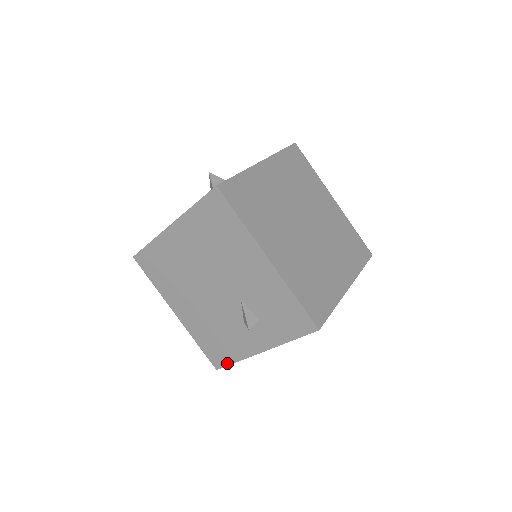
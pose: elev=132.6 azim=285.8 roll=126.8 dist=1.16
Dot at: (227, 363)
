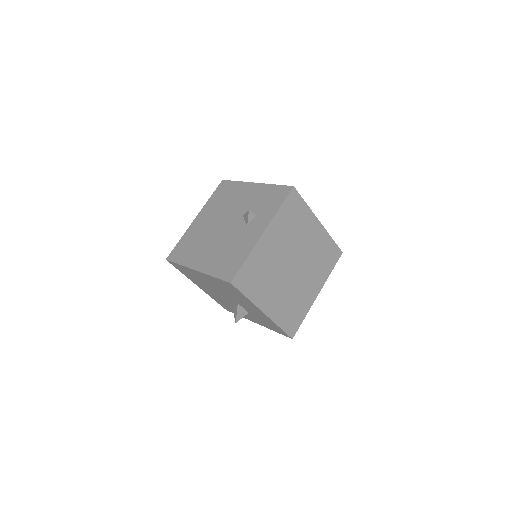
Dot at: (239, 267)
